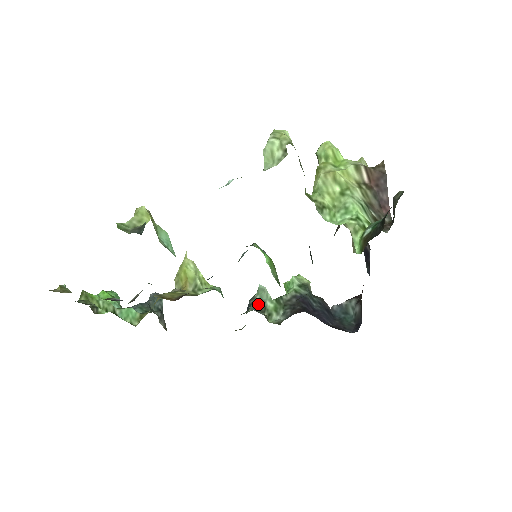
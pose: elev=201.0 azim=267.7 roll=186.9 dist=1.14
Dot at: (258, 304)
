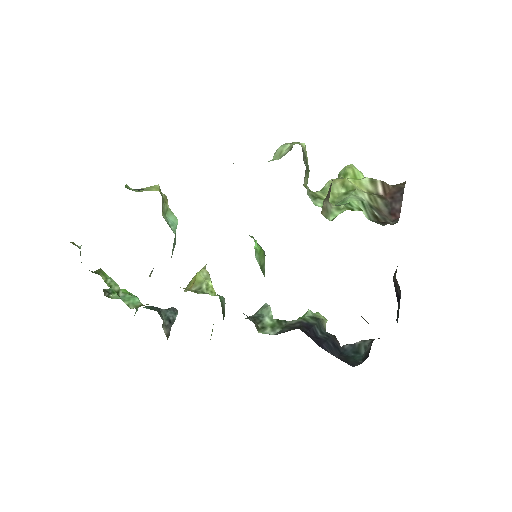
Dot at: (255, 316)
